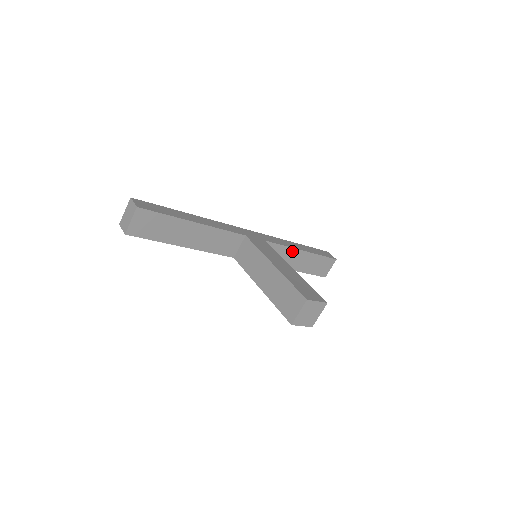
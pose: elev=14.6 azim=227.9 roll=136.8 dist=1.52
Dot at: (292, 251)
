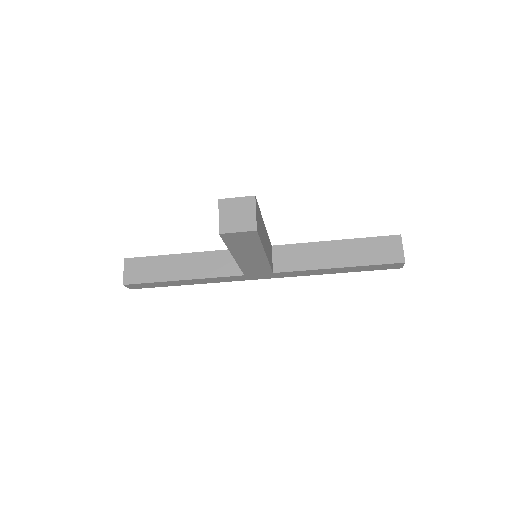
Dot at: (318, 246)
